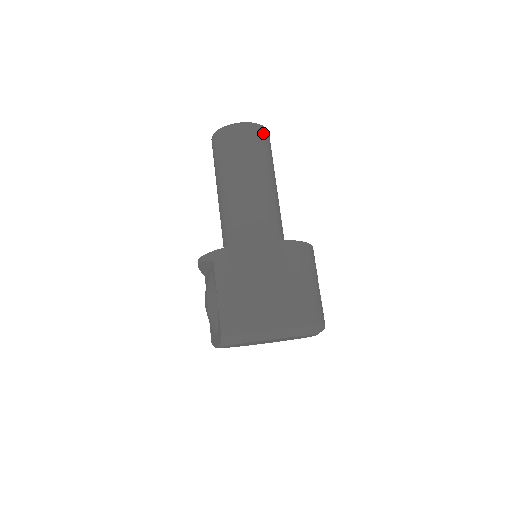
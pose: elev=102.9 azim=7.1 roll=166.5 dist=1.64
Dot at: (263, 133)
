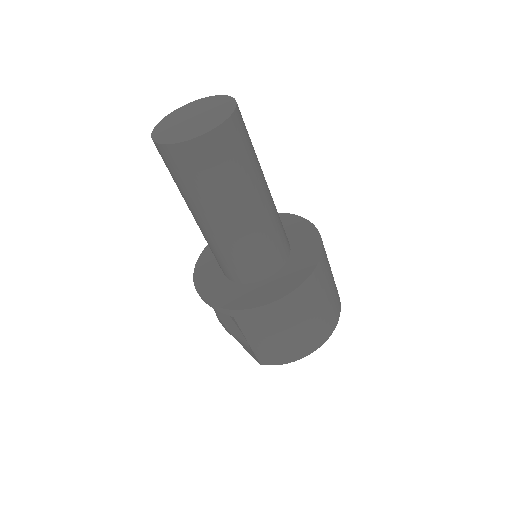
Dot at: (238, 124)
